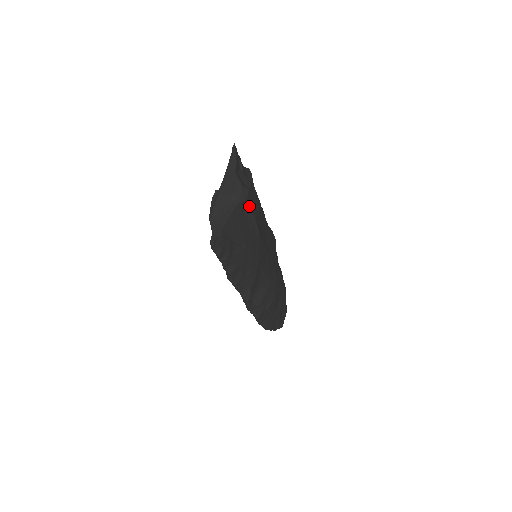
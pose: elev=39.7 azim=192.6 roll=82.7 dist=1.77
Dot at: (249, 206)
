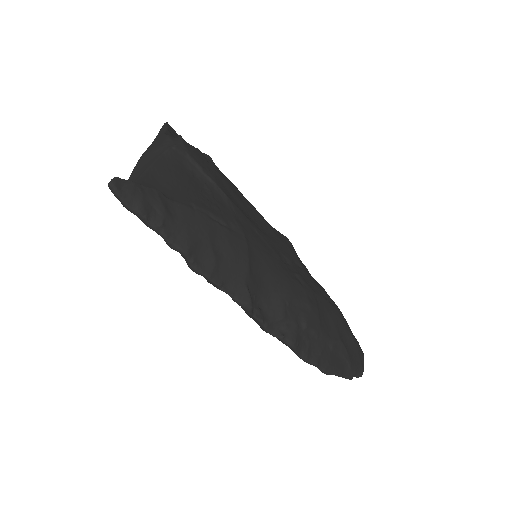
Dot at: (192, 160)
